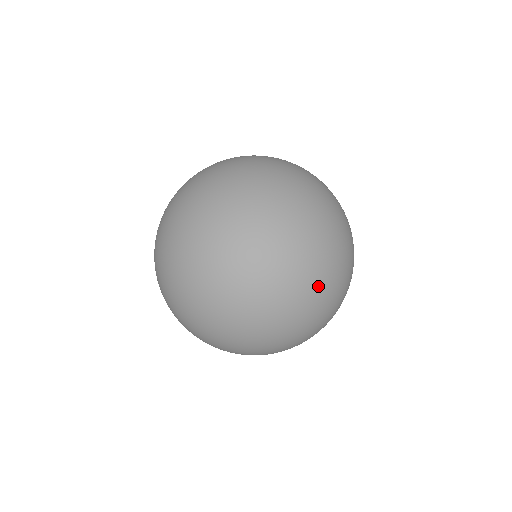
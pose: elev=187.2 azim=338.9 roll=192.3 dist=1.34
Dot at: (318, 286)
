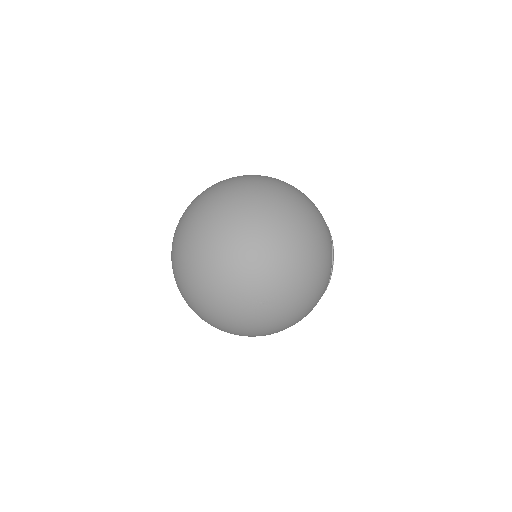
Dot at: (218, 222)
